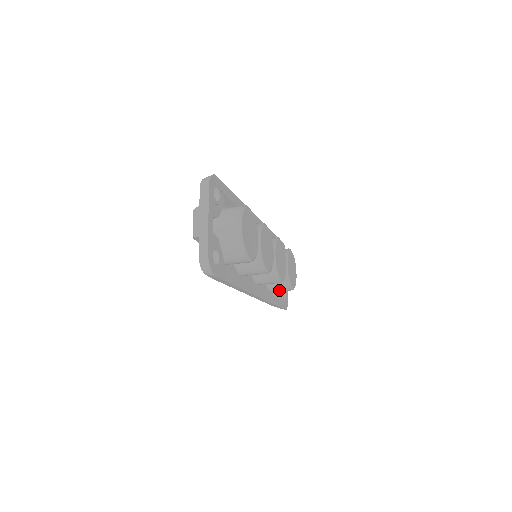
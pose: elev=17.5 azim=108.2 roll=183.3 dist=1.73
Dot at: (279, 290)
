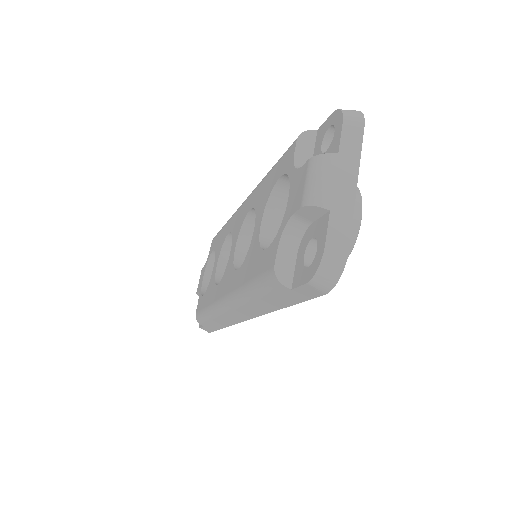
Dot at: occluded
